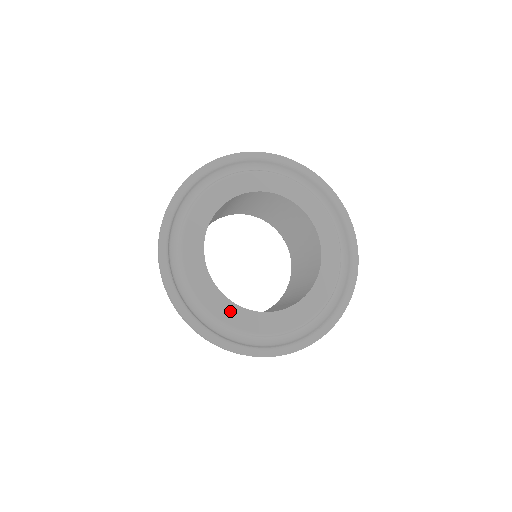
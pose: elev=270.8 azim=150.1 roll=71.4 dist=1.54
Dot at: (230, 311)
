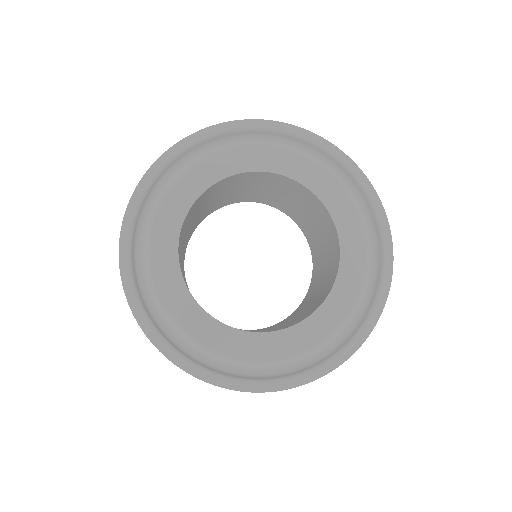
Dot at: (301, 335)
